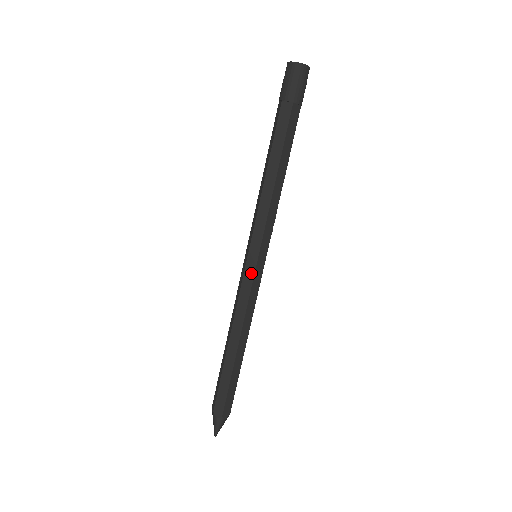
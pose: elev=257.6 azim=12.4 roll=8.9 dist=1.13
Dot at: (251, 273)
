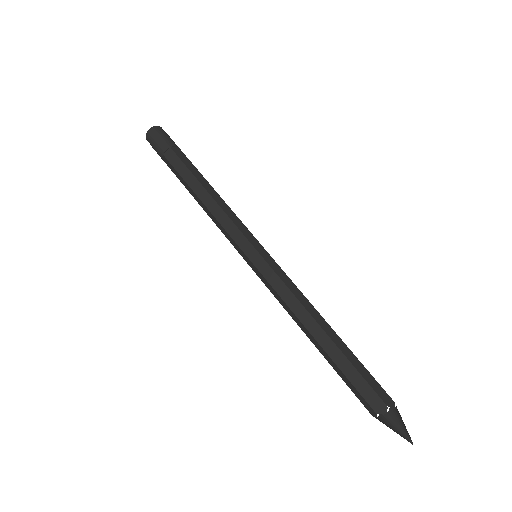
Dot at: (272, 261)
